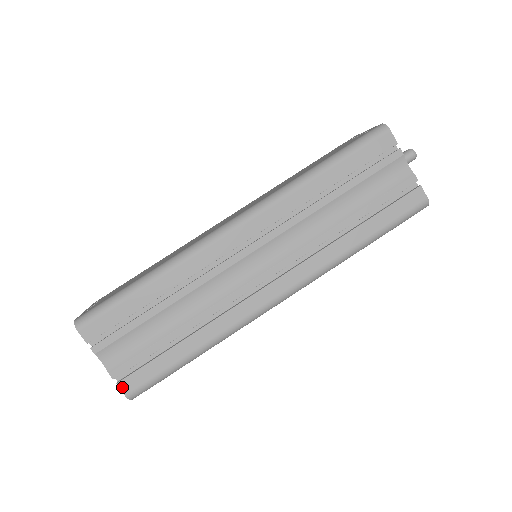
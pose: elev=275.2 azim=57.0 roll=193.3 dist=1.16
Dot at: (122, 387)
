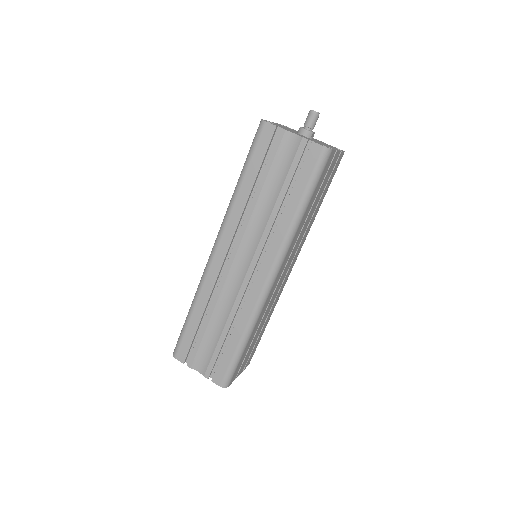
Dot at: (215, 382)
